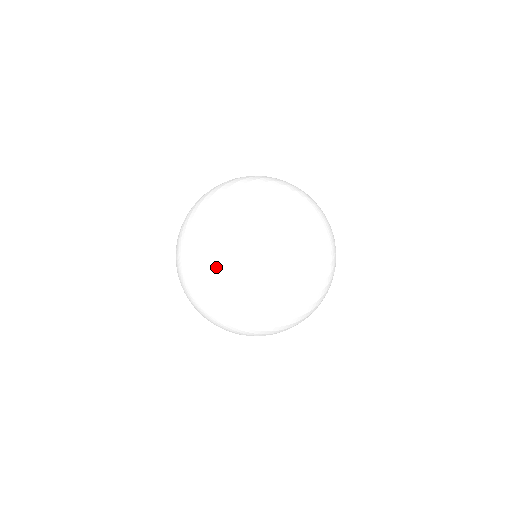
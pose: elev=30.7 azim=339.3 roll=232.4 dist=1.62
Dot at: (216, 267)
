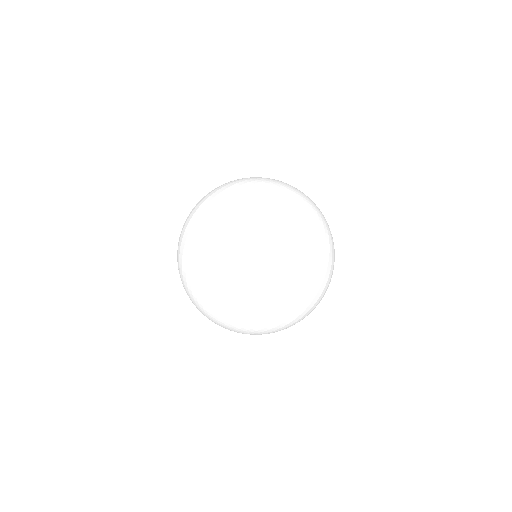
Dot at: (221, 322)
